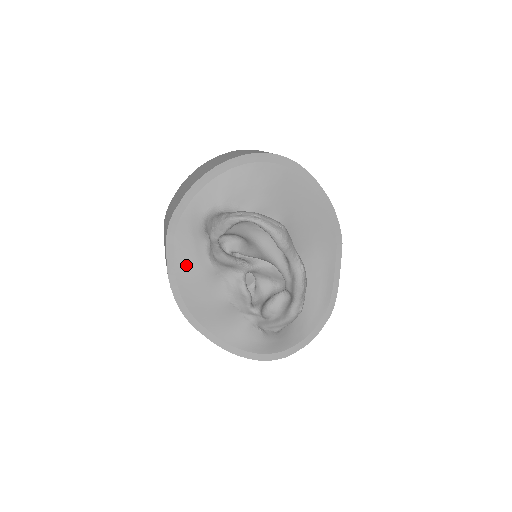
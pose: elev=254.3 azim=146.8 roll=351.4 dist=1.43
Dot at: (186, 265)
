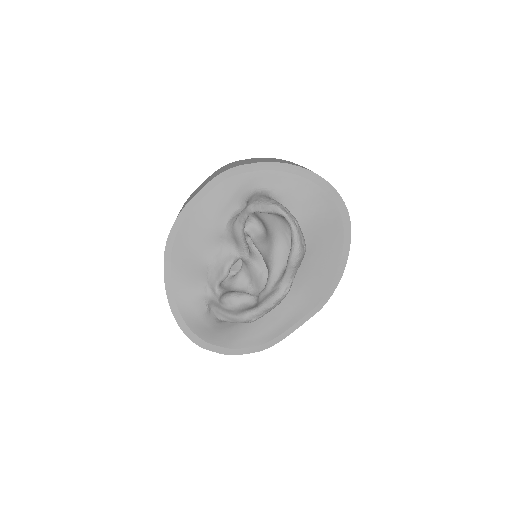
Dot at: (208, 209)
